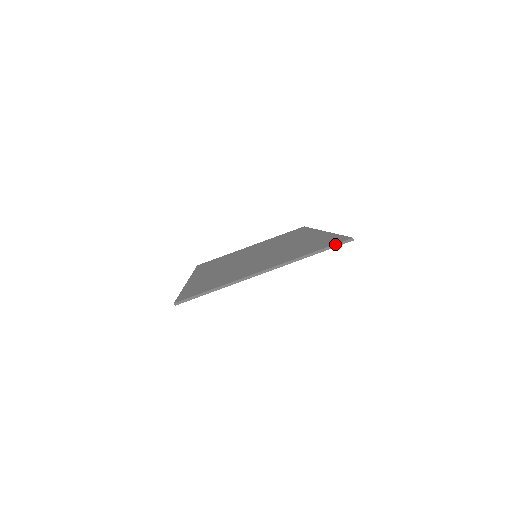
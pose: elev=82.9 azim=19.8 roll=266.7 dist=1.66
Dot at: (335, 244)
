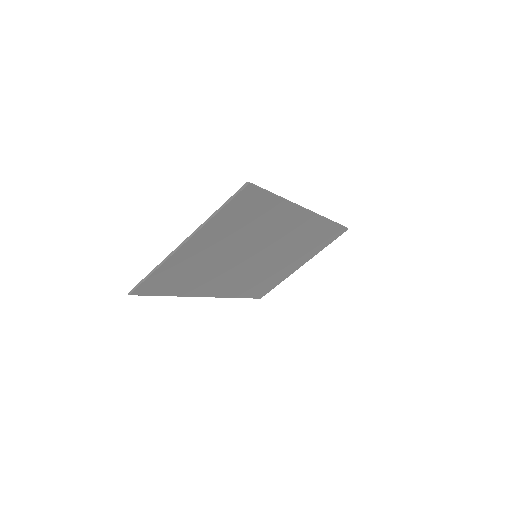
Dot at: (234, 194)
